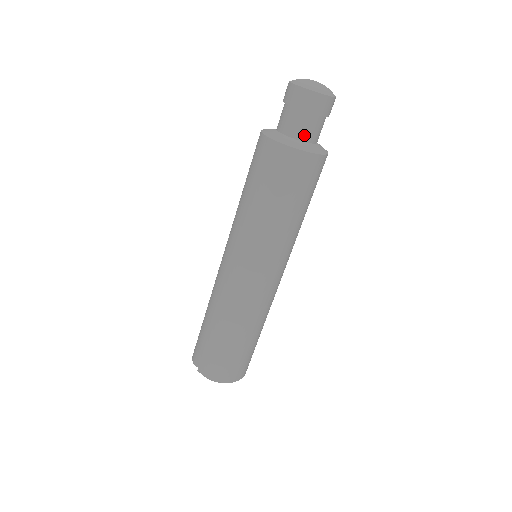
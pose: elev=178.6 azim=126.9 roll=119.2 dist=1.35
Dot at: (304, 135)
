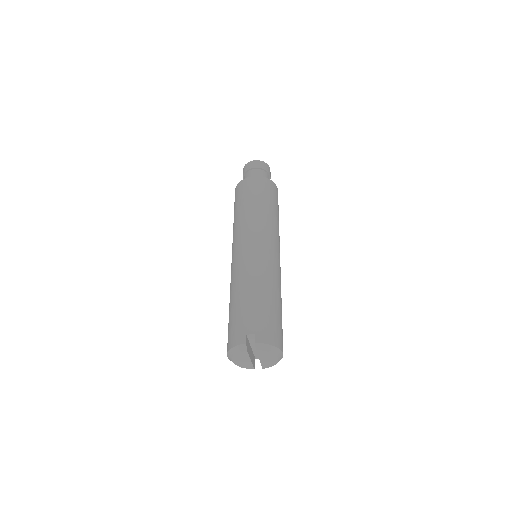
Dot at: occluded
